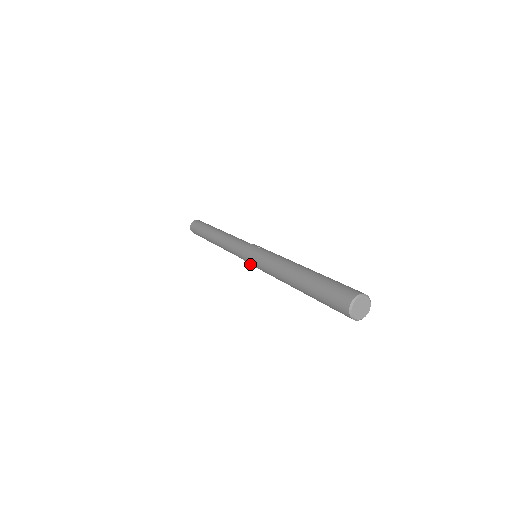
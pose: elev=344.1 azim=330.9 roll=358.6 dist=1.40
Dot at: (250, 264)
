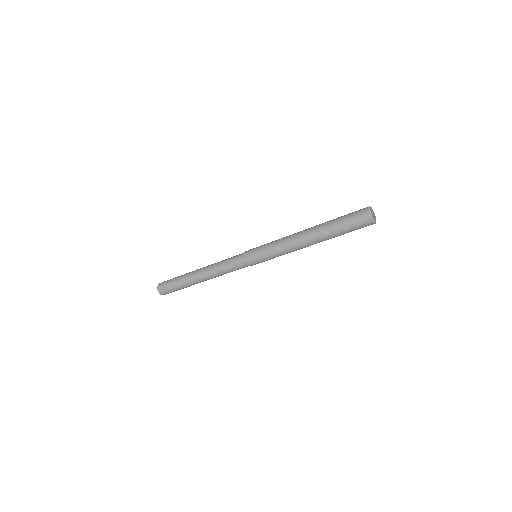
Dot at: (253, 259)
